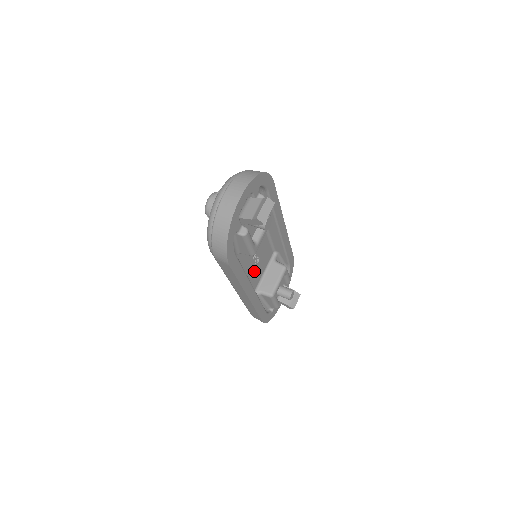
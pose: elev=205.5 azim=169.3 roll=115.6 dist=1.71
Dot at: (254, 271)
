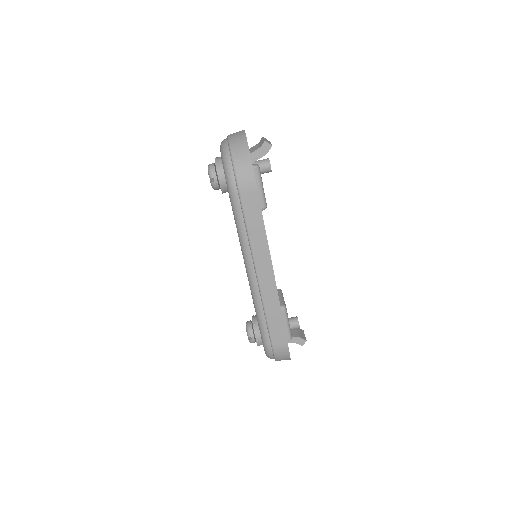
Dot at: occluded
